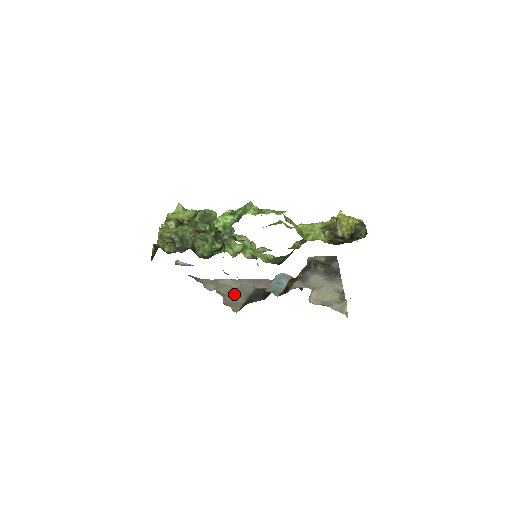
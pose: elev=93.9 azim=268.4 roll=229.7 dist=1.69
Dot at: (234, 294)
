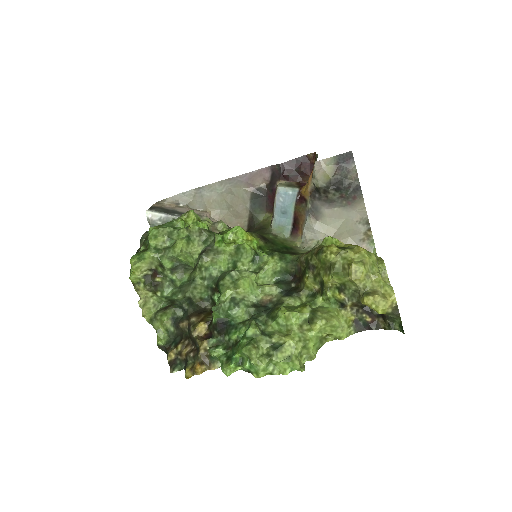
Dot at: (231, 209)
